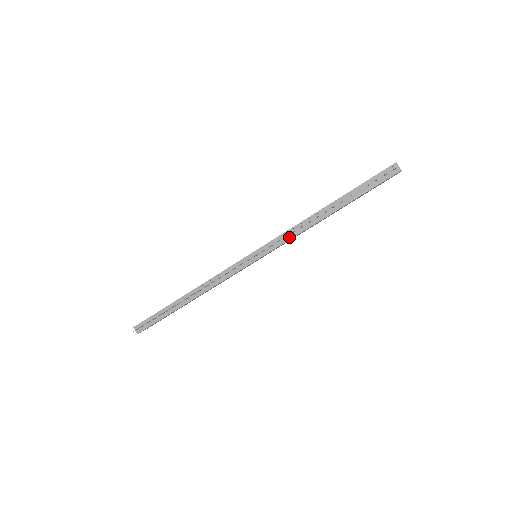
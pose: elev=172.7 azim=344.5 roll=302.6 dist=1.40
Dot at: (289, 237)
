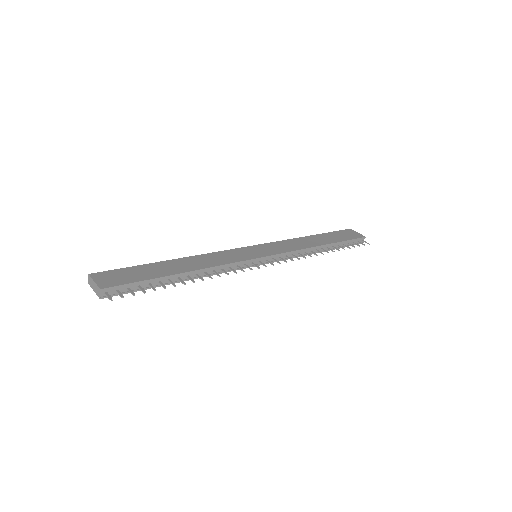
Dot at: (293, 256)
